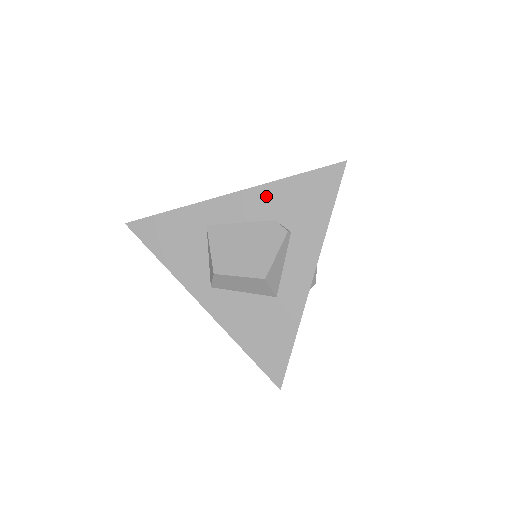
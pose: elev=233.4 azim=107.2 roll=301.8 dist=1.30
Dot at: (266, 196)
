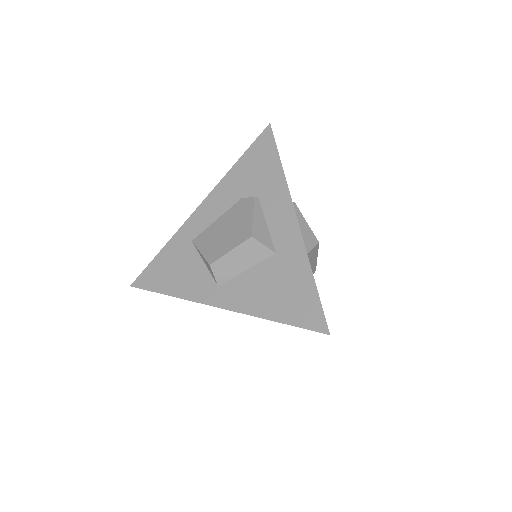
Dot at: (226, 188)
